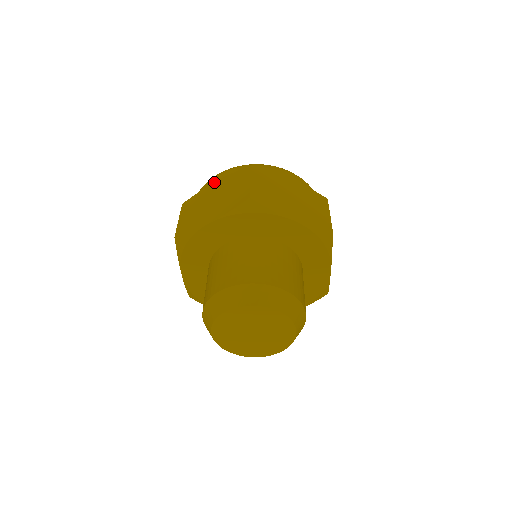
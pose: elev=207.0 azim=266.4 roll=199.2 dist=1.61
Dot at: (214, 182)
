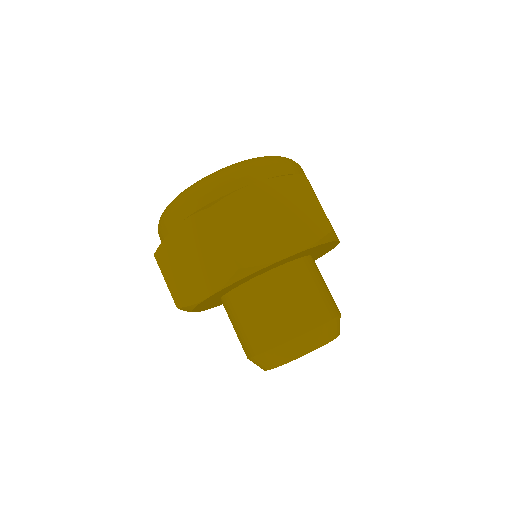
Dot at: (253, 183)
